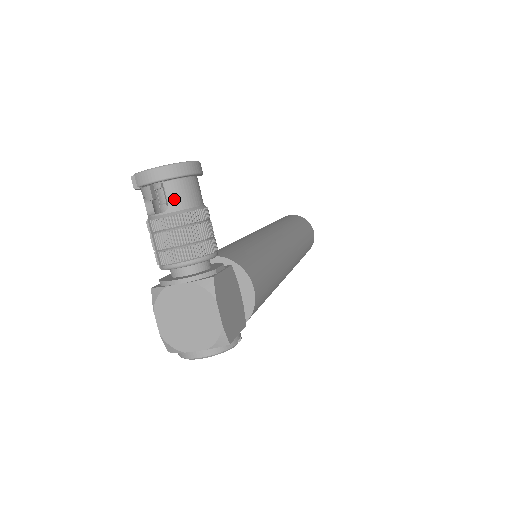
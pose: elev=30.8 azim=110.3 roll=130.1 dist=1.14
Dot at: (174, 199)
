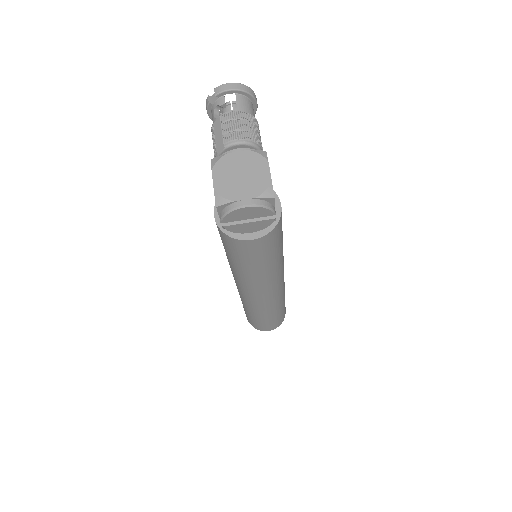
Dot at: (241, 105)
